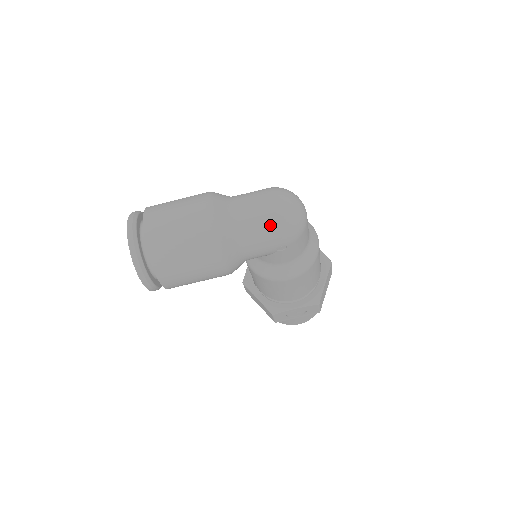
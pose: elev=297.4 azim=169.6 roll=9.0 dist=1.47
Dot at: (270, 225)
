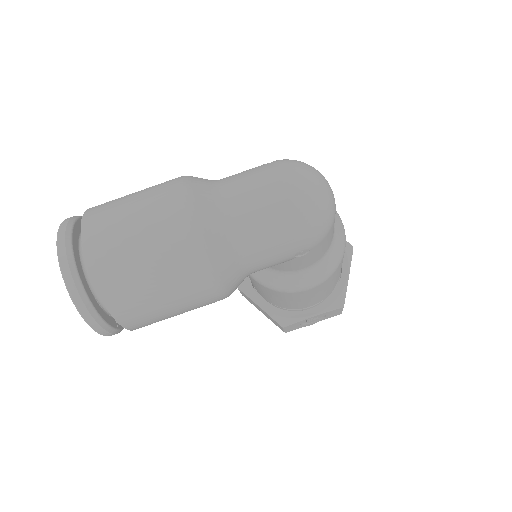
Dot at: (285, 223)
